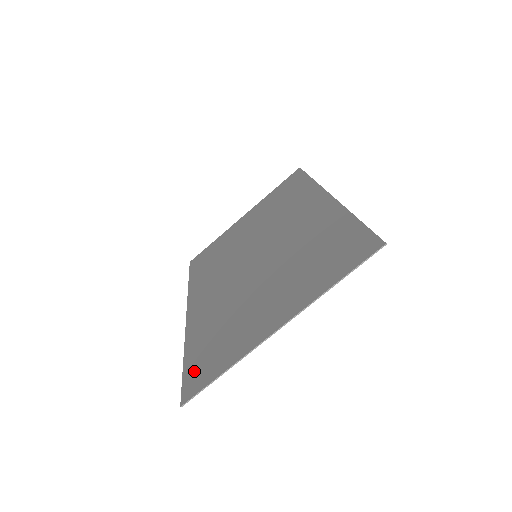
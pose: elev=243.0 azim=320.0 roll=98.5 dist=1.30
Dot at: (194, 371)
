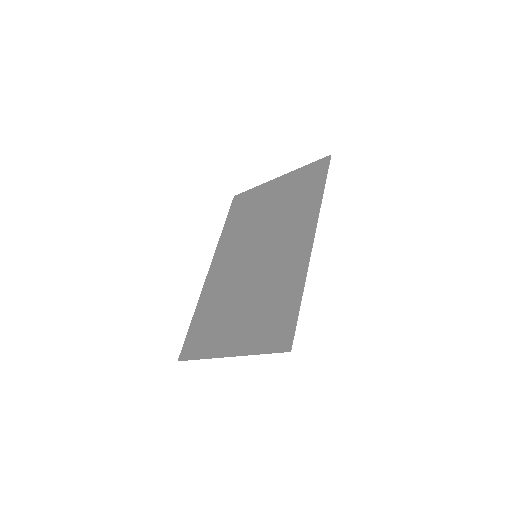
Dot at: (191, 339)
